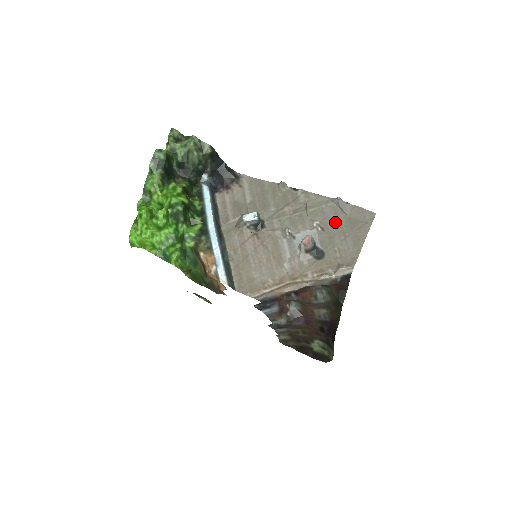
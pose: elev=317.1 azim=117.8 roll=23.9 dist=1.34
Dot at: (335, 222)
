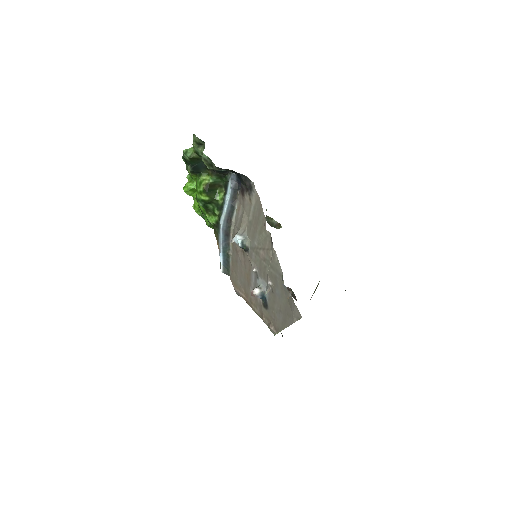
Dot at: (280, 294)
